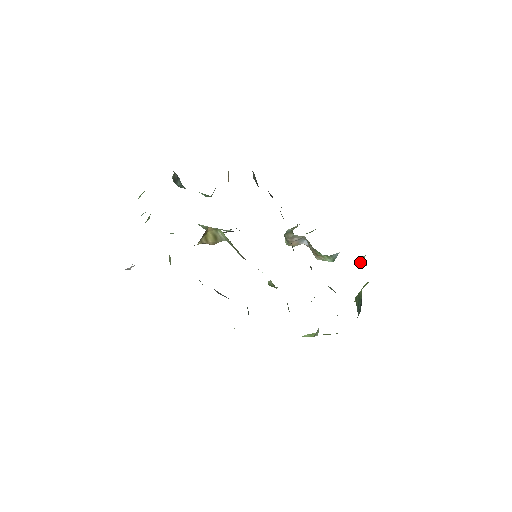
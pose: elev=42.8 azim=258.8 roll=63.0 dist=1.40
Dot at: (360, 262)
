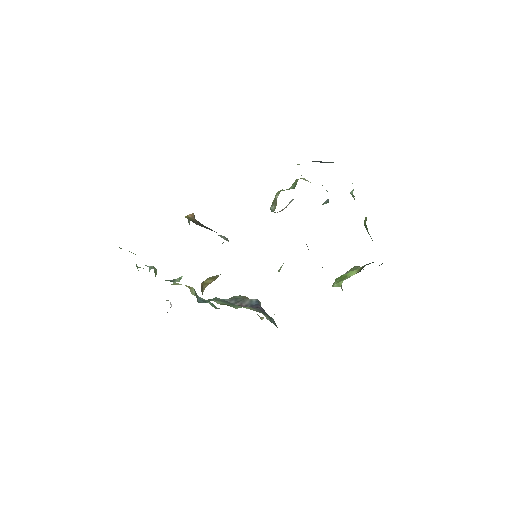
Dot at: occluded
